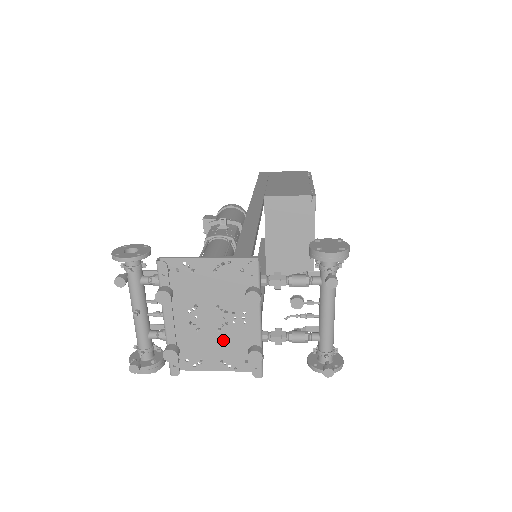
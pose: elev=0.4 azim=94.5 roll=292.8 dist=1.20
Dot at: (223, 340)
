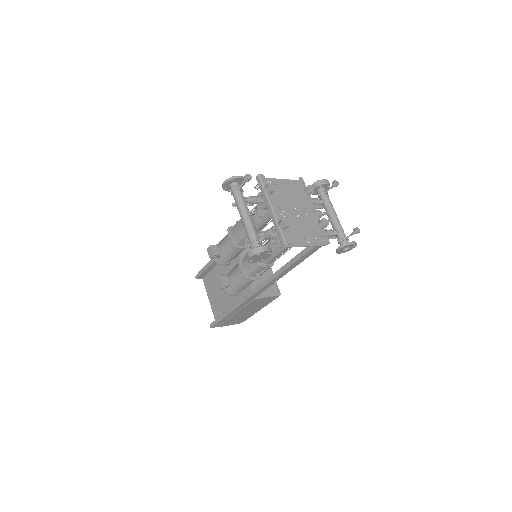
Dot at: (301, 225)
